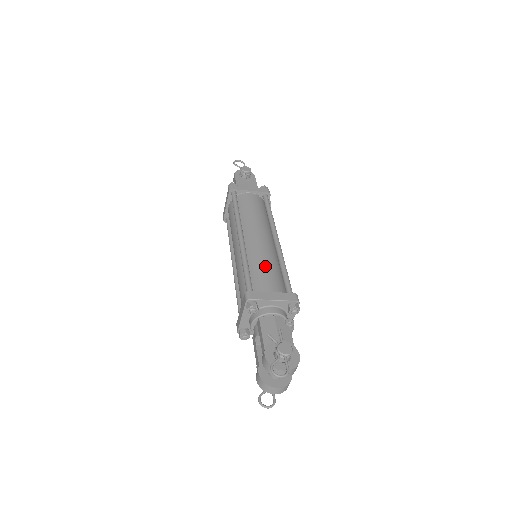
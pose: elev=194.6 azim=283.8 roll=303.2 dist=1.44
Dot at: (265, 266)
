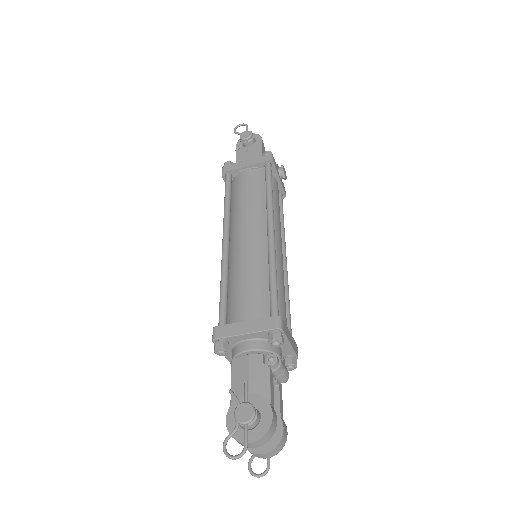
Dot at: (246, 280)
